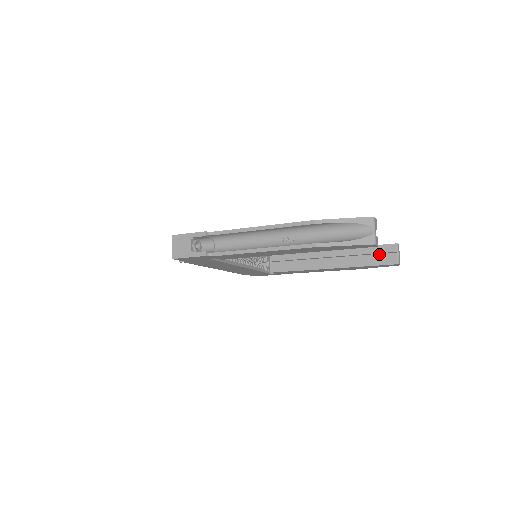
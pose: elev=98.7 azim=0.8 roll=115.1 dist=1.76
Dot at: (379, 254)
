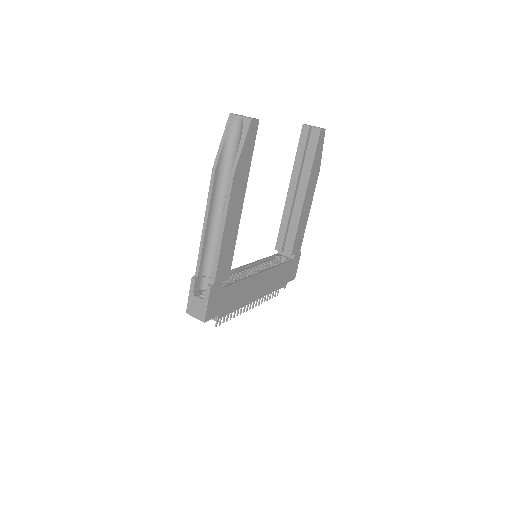
Dot at: (308, 145)
